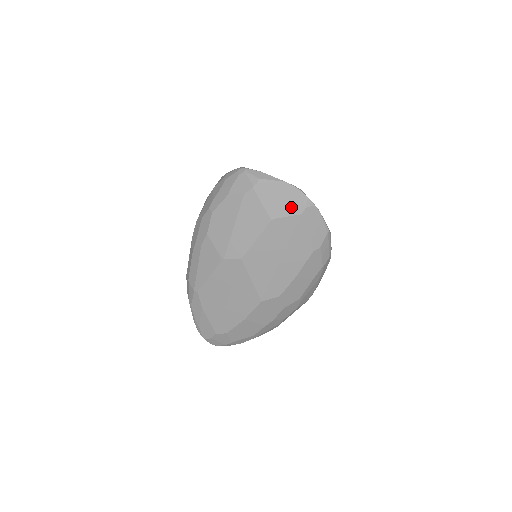
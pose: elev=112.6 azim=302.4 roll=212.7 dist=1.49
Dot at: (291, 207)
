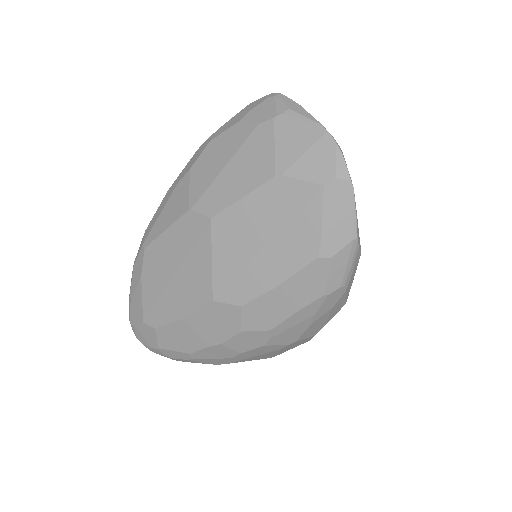
Dot at: (313, 167)
